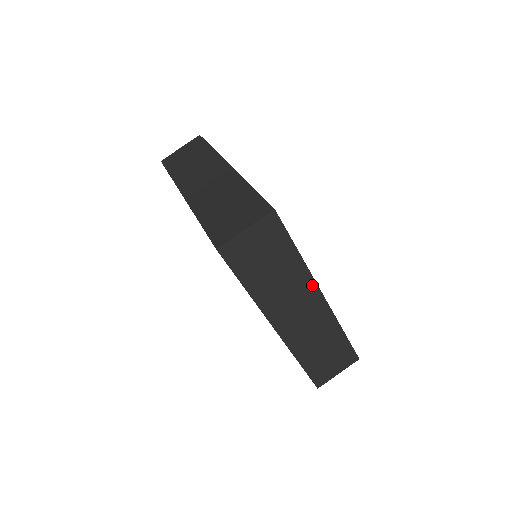
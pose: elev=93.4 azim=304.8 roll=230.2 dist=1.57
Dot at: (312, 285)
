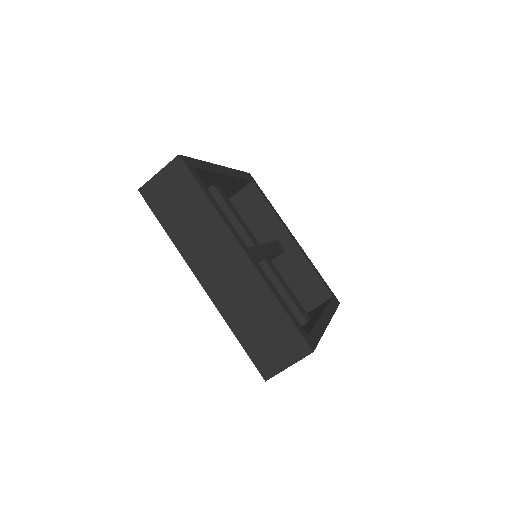
Dot at: occluded
